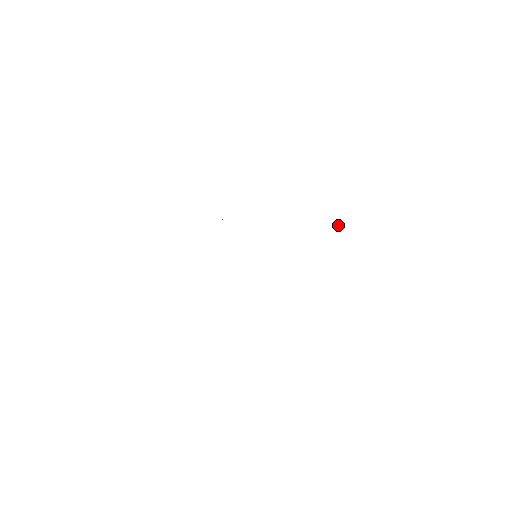
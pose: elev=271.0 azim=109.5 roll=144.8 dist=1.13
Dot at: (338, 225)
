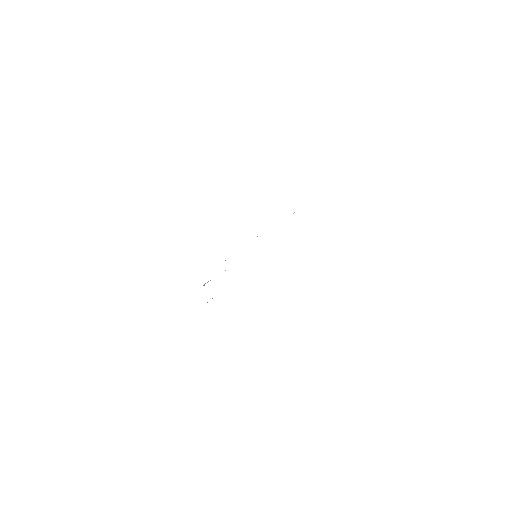
Dot at: occluded
